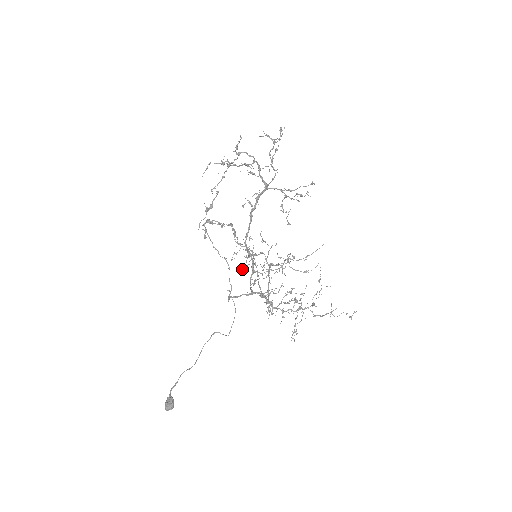
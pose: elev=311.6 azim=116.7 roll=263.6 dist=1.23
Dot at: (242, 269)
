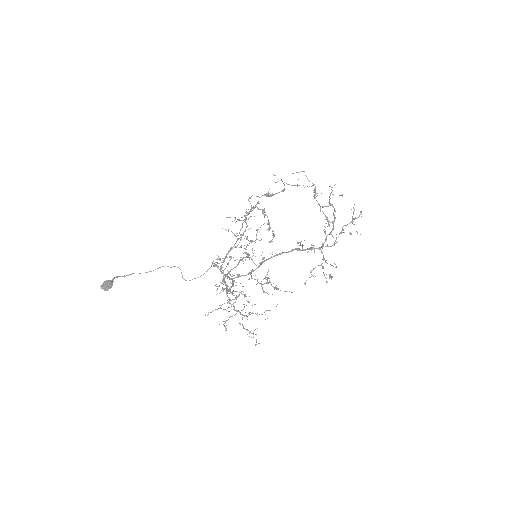
Dot at: (225, 229)
